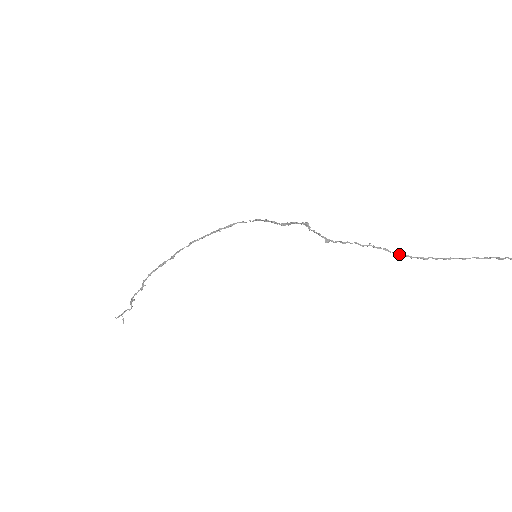
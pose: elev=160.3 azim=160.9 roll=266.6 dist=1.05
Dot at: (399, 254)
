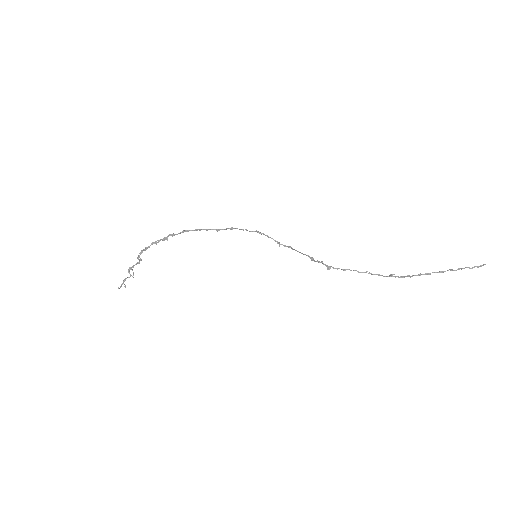
Dot at: occluded
